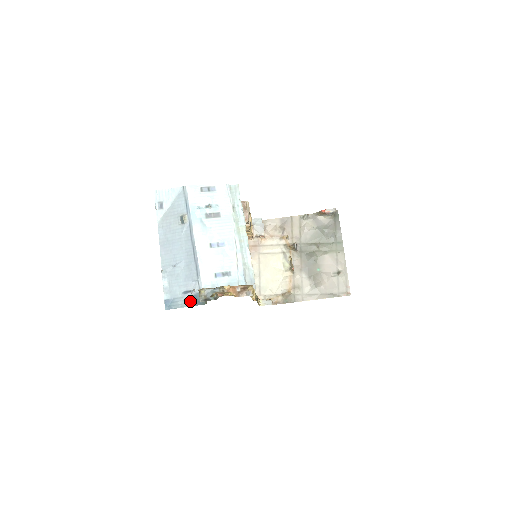
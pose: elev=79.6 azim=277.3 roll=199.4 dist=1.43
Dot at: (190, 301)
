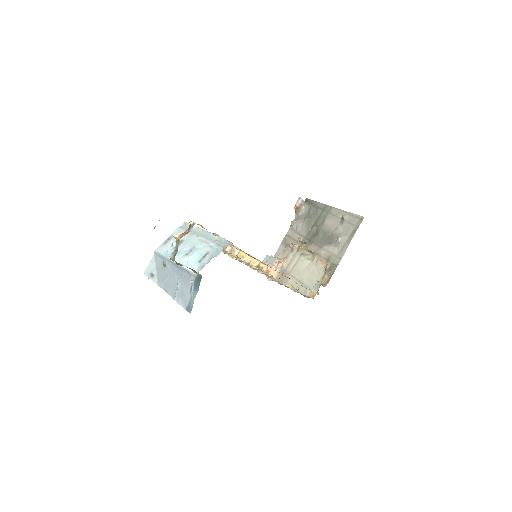
Dot at: (196, 289)
